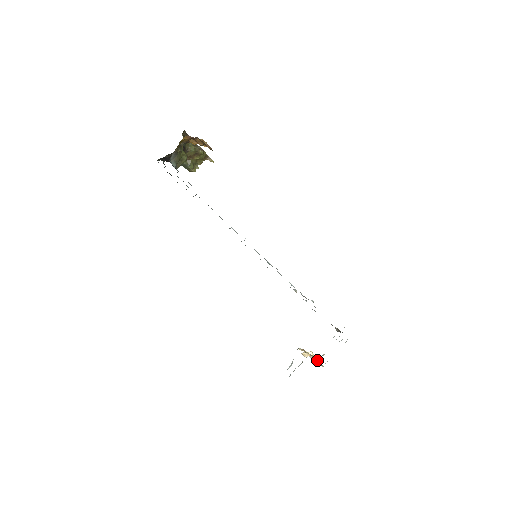
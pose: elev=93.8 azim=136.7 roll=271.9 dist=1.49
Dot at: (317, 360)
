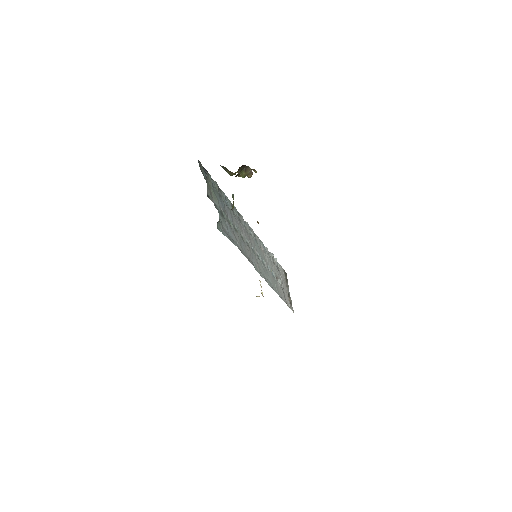
Dot at: occluded
